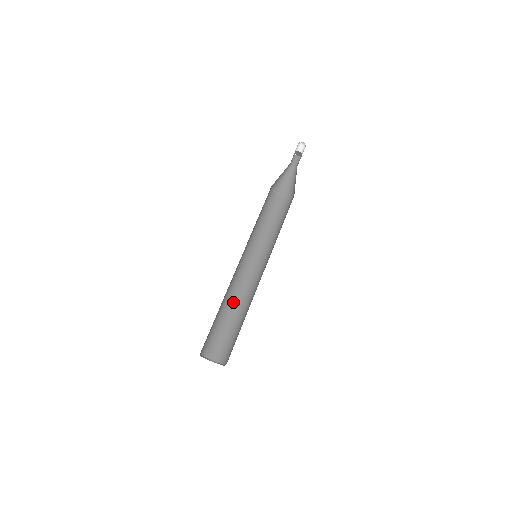
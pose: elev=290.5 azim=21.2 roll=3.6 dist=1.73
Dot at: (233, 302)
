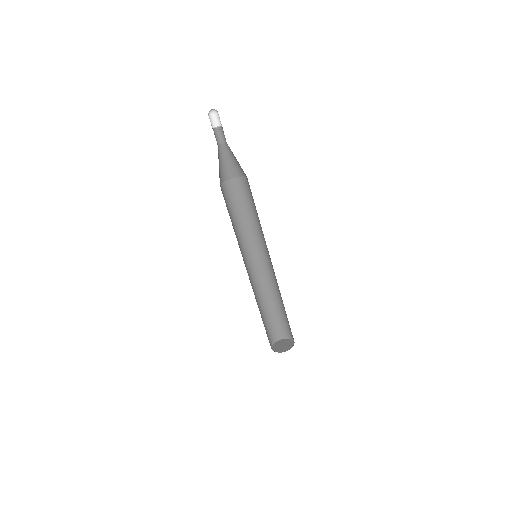
Dot at: (270, 292)
